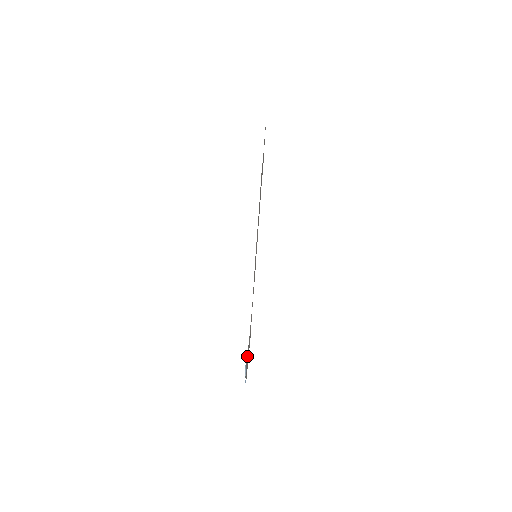
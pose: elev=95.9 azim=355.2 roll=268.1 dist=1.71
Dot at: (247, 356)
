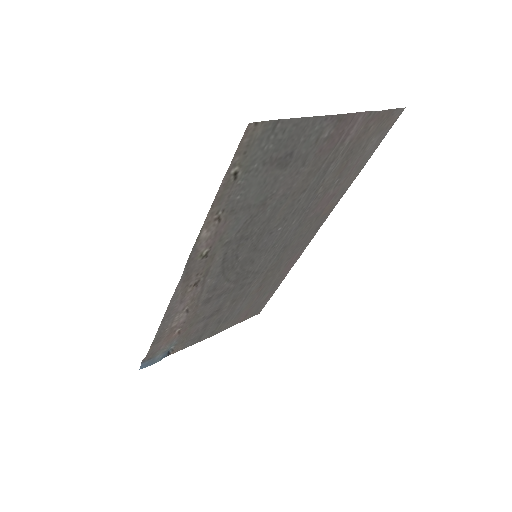
Dot at: (153, 353)
